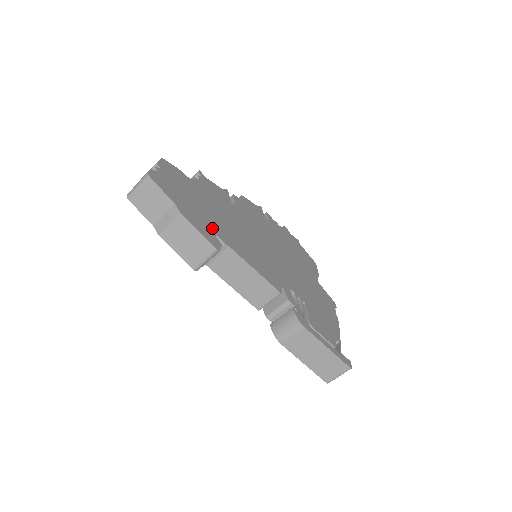
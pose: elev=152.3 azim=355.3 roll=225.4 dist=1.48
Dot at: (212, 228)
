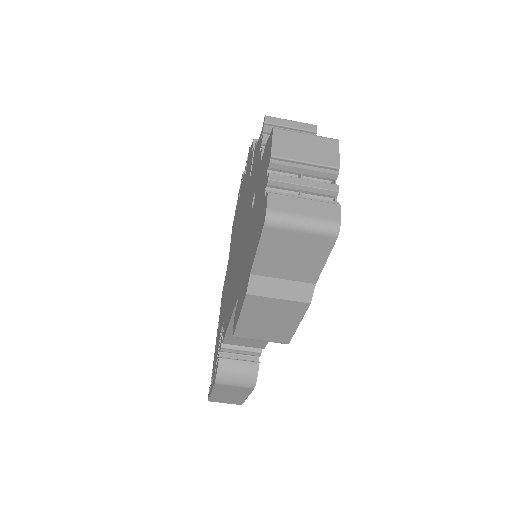
Dot at: occluded
